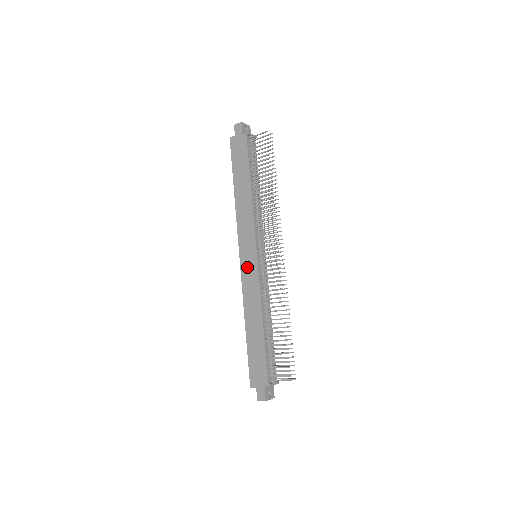
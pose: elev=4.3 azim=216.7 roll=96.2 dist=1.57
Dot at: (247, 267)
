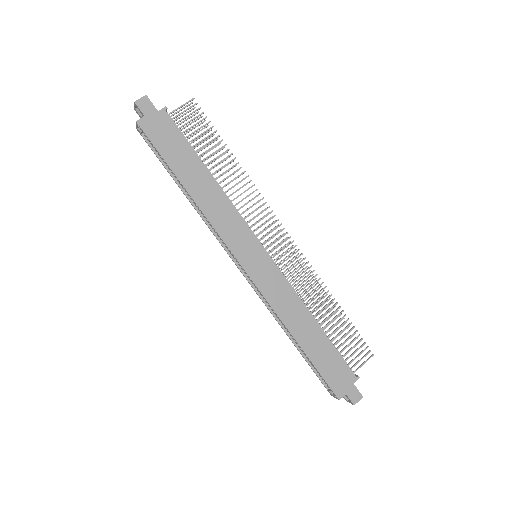
Dot at: (260, 272)
